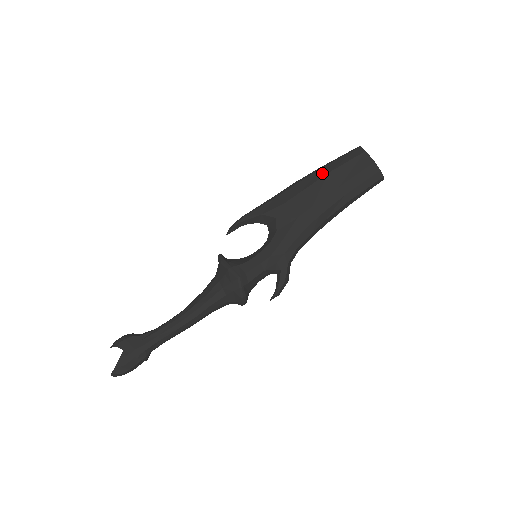
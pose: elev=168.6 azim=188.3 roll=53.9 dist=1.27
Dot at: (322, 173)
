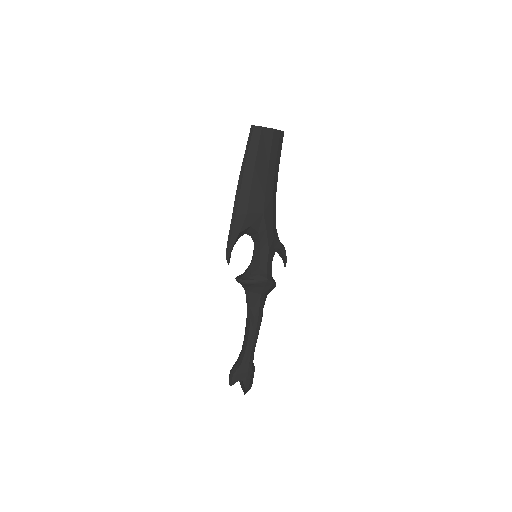
Dot at: (250, 169)
